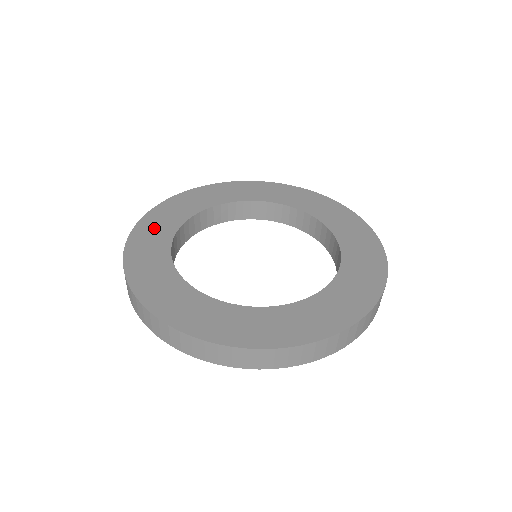
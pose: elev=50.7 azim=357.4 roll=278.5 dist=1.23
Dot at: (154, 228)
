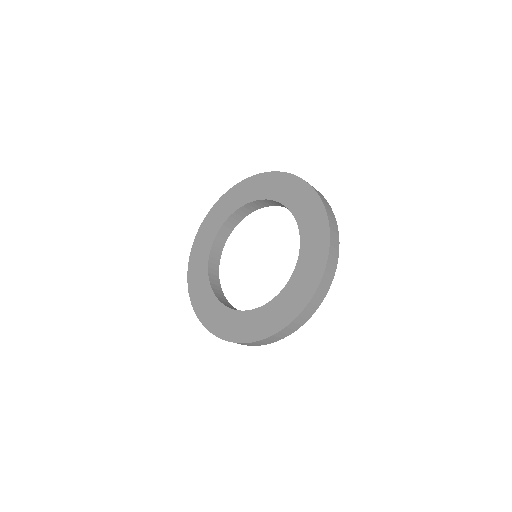
Dot at: (230, 200)
